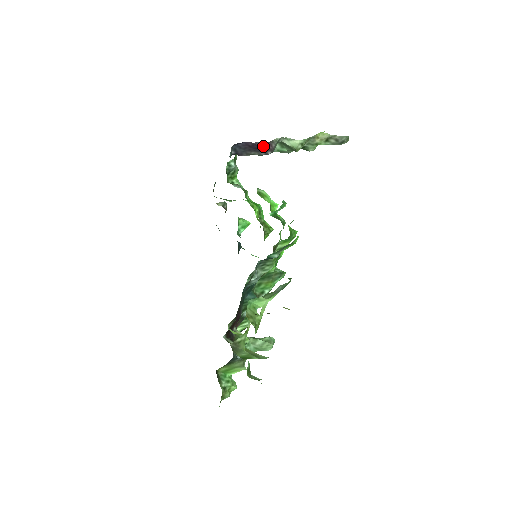
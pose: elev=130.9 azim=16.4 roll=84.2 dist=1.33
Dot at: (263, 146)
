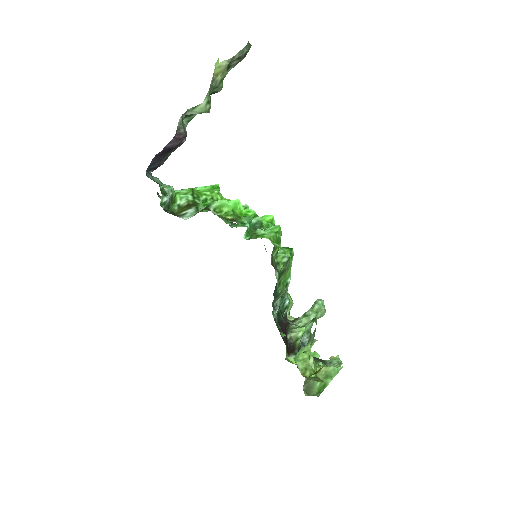
Dot at: (173, 144)
